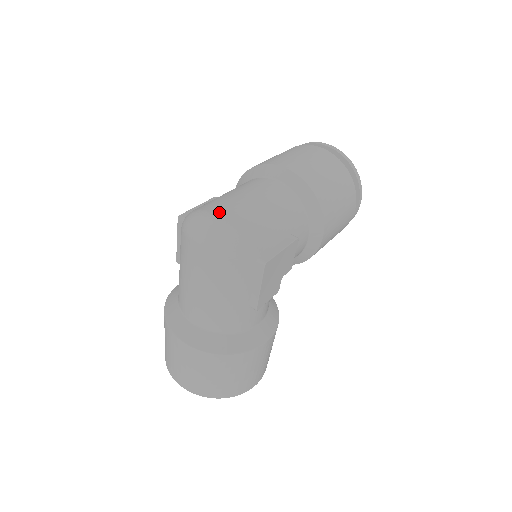
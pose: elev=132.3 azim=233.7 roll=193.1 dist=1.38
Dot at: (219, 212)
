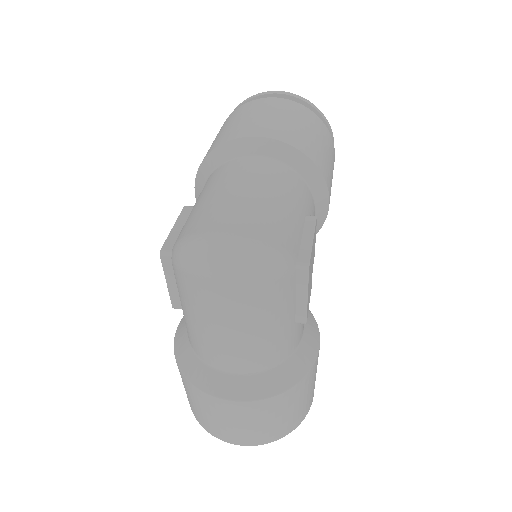
Dot at: (224, 227)
